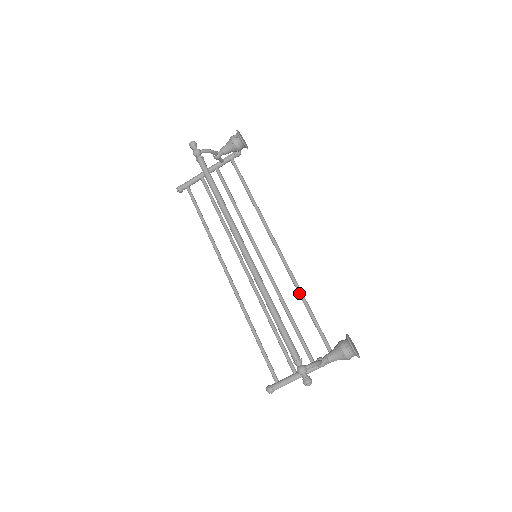
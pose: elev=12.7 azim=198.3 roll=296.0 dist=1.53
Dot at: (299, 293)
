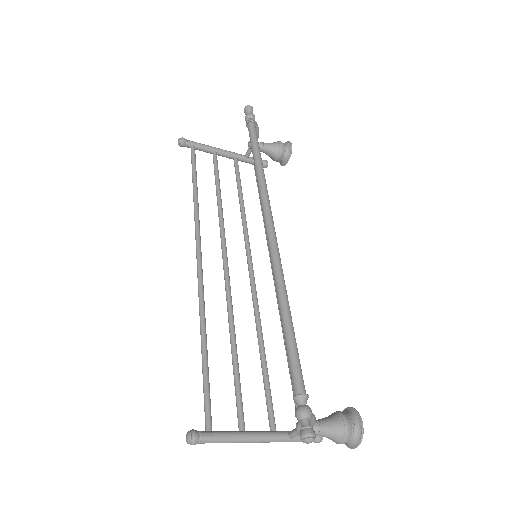
Dot at: occluded
